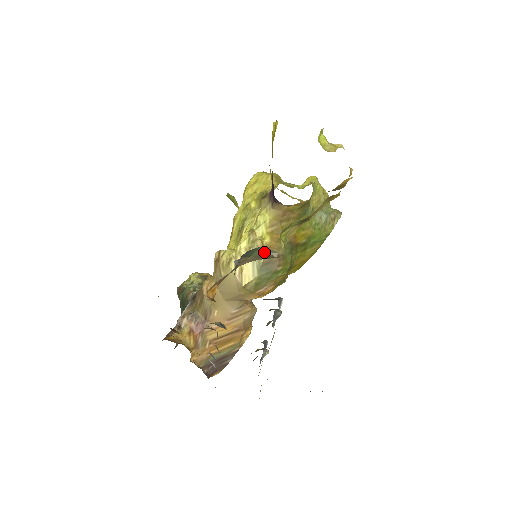
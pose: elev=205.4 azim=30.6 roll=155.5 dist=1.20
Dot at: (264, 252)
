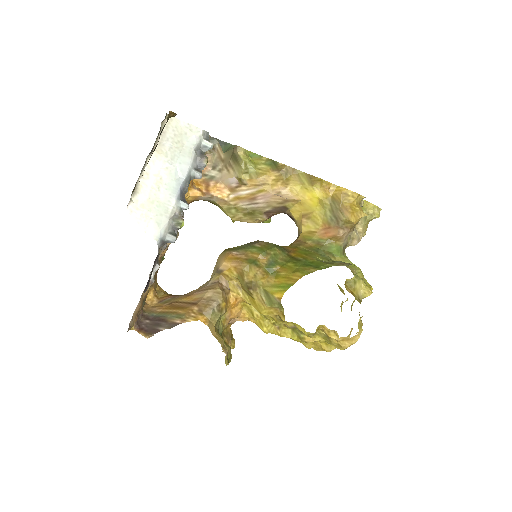
Dot at: (232, 149)
